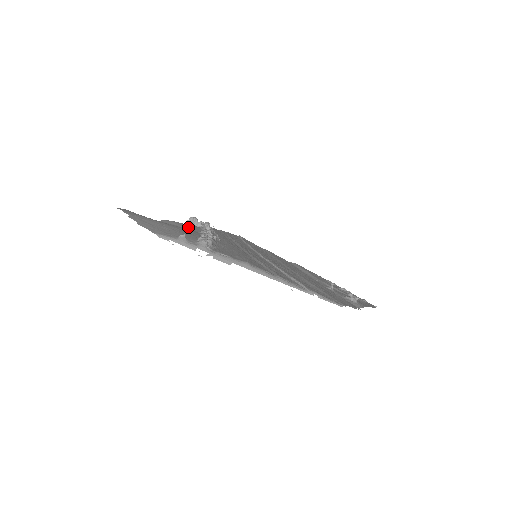
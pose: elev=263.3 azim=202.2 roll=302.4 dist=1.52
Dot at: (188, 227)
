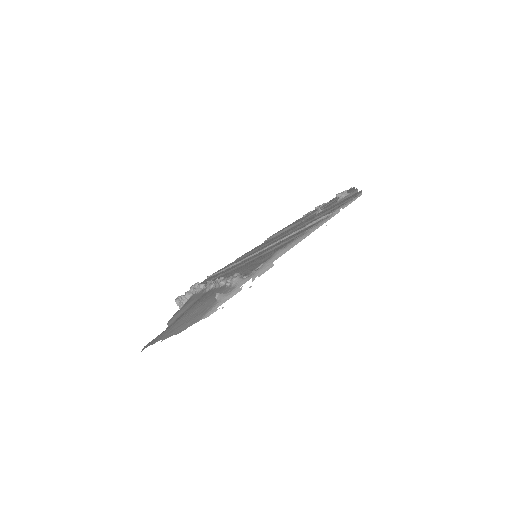
Dot at: (191, 302)
